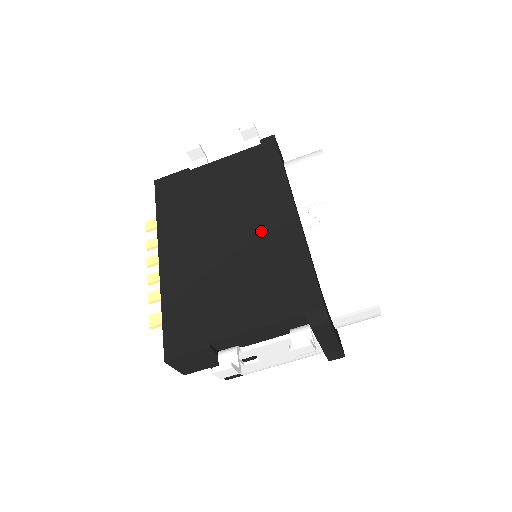
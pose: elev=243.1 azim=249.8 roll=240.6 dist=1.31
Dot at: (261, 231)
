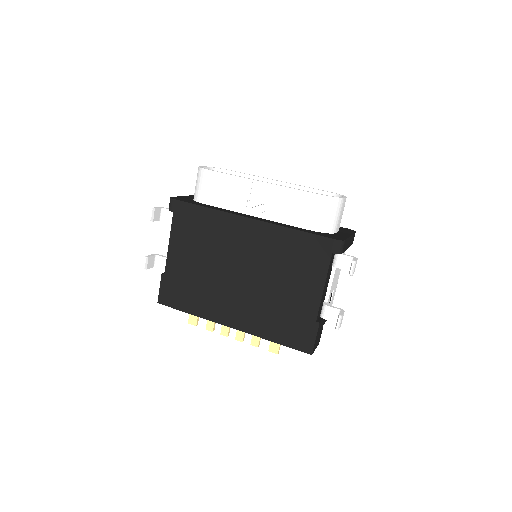
Dot at: (251, 250)
